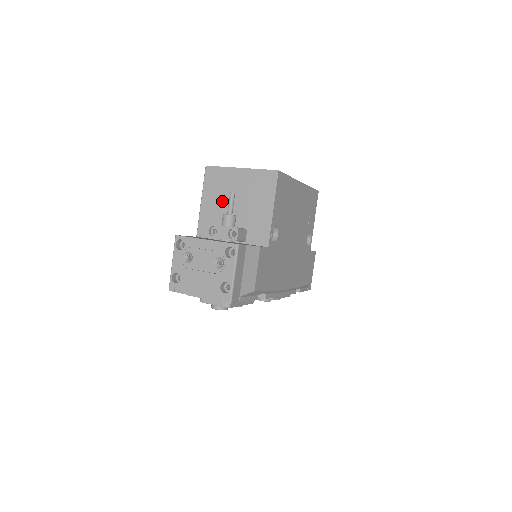
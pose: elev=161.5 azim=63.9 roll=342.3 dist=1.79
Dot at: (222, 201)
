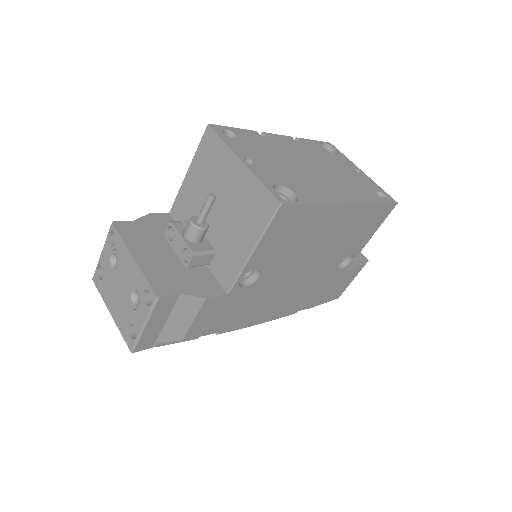
Dot at: (206, 191)
